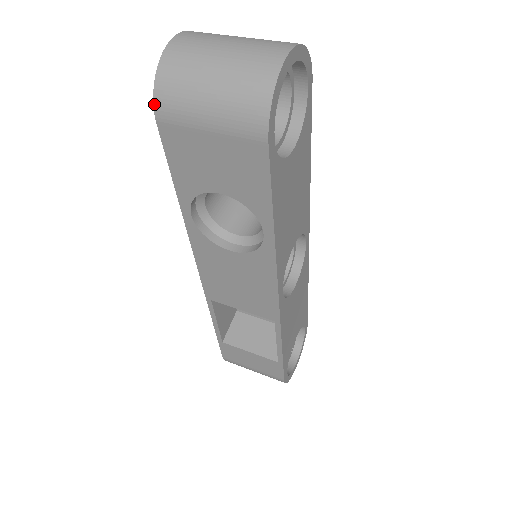
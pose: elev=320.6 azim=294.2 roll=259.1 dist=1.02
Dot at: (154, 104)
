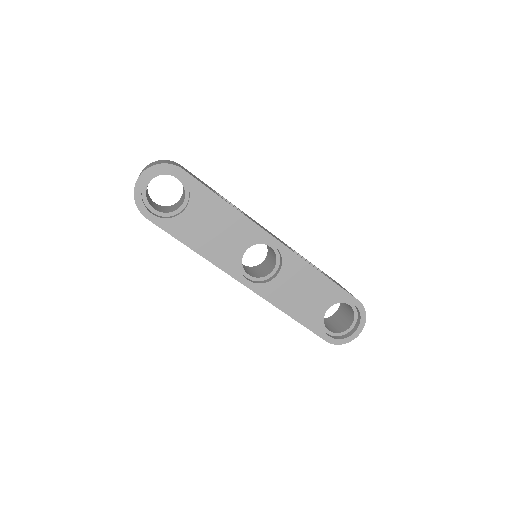
Dot at: occluded
